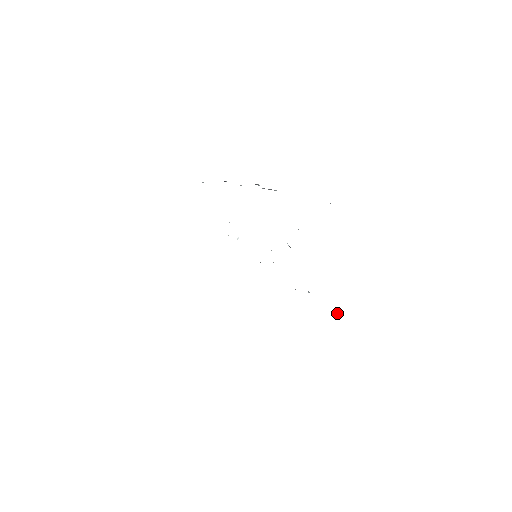
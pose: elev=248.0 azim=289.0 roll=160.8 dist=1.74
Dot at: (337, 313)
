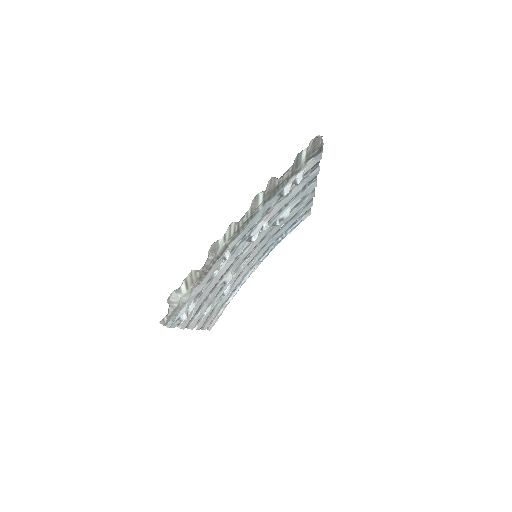
Dot at: (319, 140)
